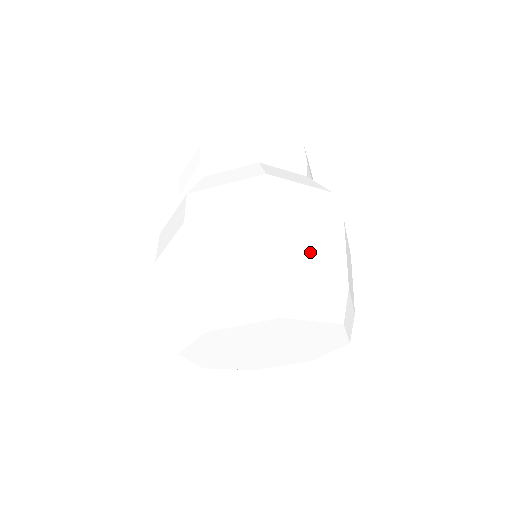
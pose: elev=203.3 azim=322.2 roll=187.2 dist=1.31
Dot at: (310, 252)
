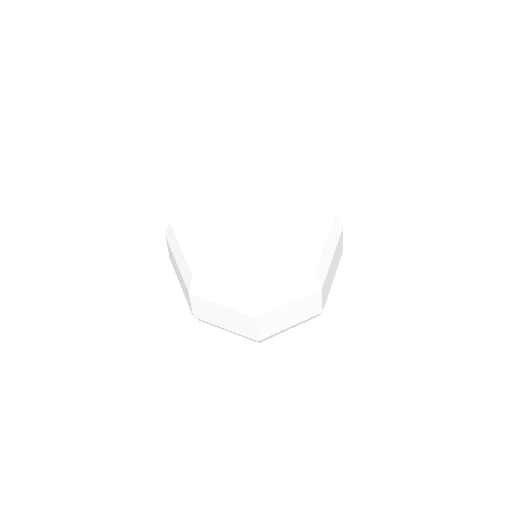
Dot at: occluded
